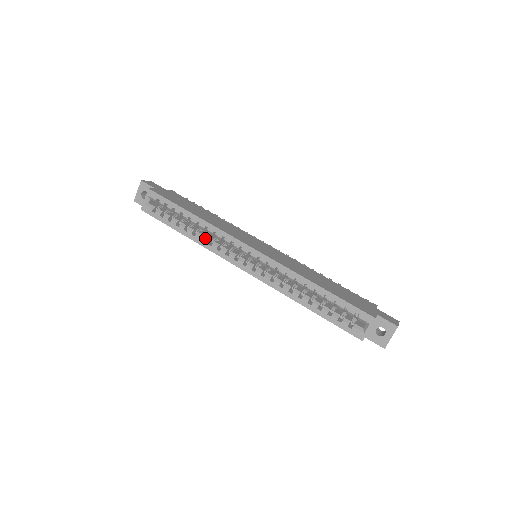
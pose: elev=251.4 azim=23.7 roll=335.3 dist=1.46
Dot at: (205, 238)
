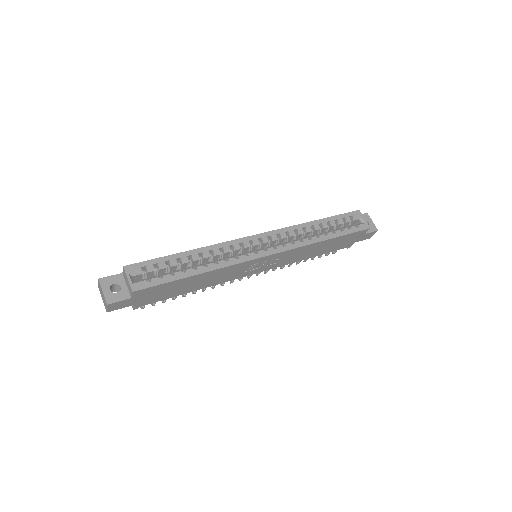
Dot at: (217, 261)
